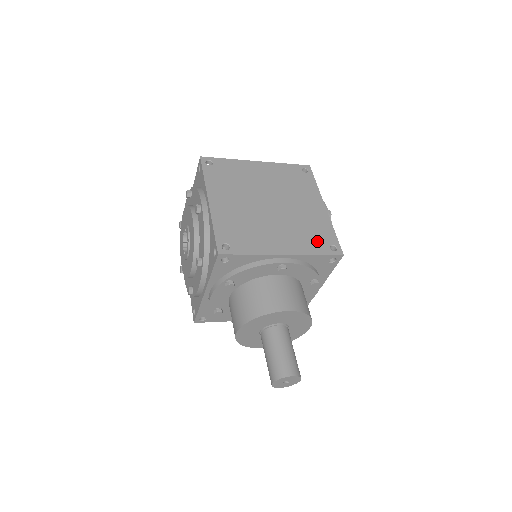
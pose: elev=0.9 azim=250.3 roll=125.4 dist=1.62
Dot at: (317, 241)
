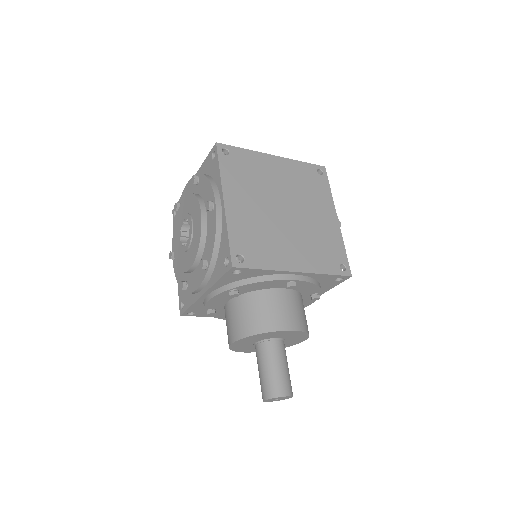
Dot at: (328, 258)
